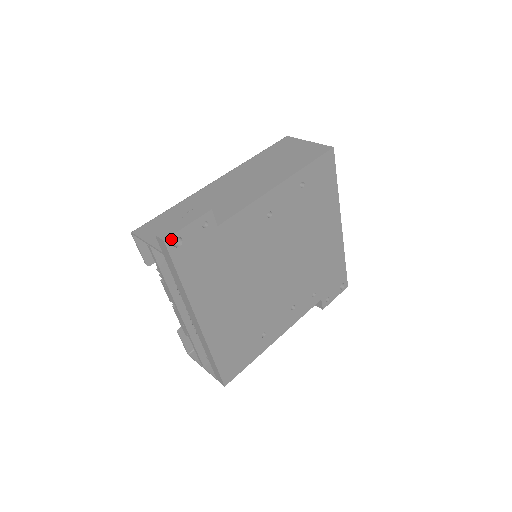
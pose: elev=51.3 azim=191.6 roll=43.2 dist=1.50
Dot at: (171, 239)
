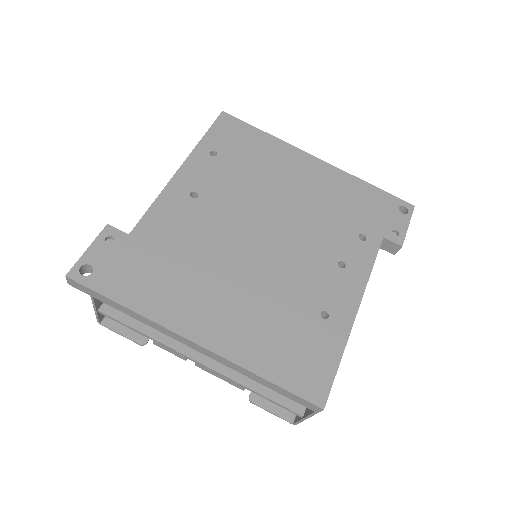
Dot at: (75, 271)
